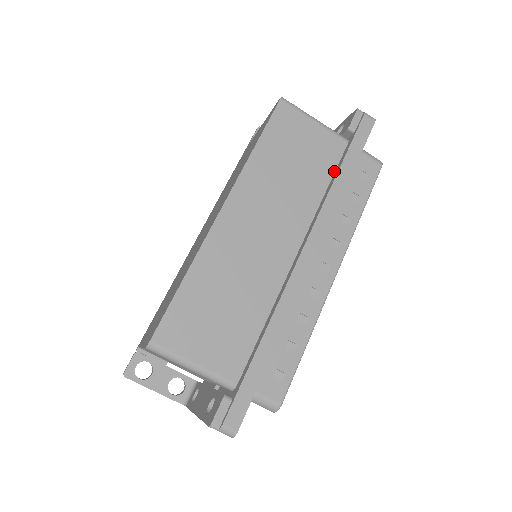
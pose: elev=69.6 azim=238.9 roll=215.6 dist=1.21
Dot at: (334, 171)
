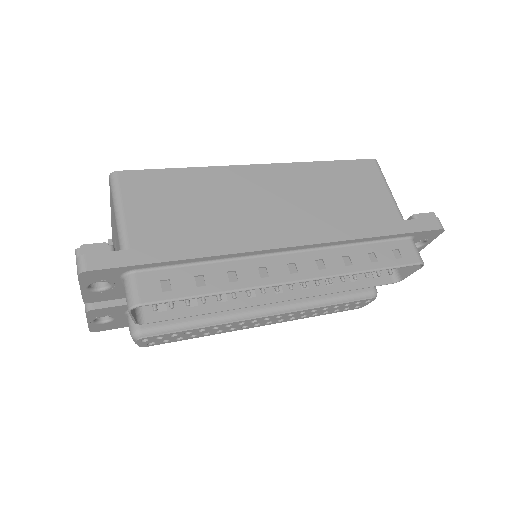
Dot at: occluded
